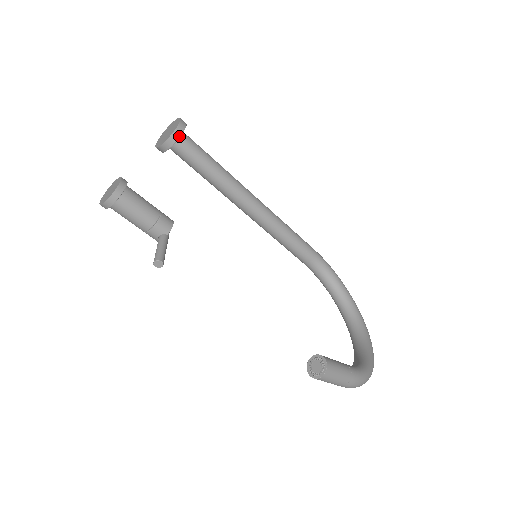
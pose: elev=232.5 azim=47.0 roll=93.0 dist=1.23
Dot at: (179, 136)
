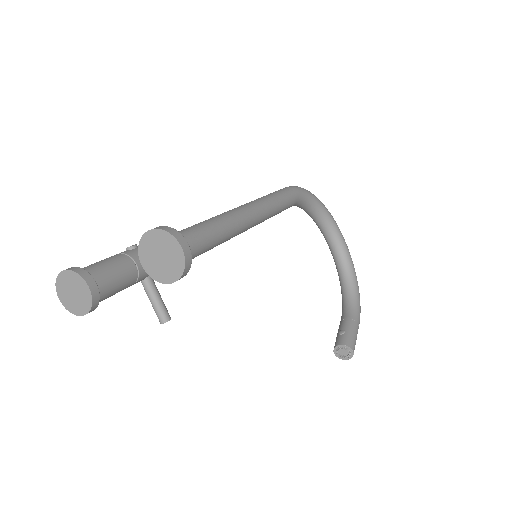
Dot at: (189, 269)
